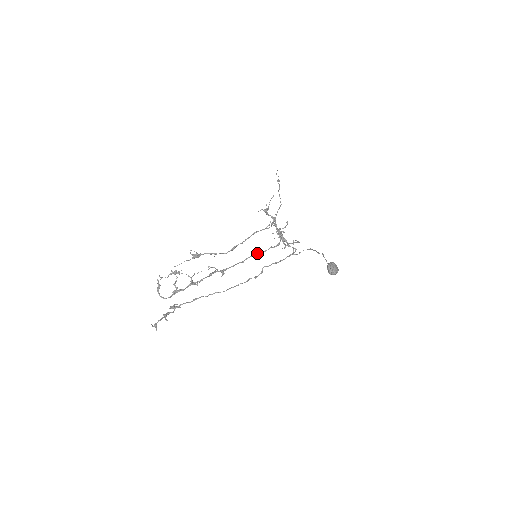
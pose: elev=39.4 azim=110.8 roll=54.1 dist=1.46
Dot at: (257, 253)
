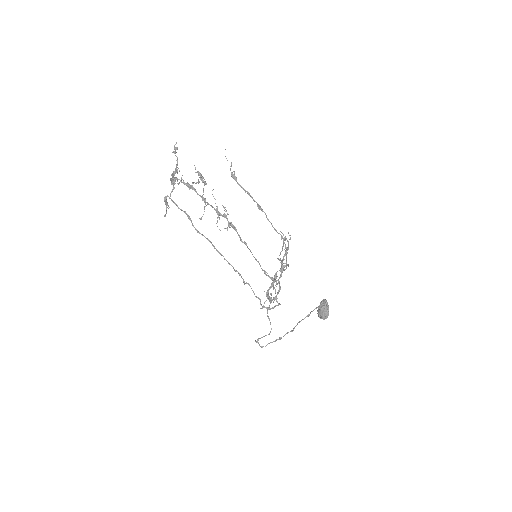
Dot at: (256, 259)
